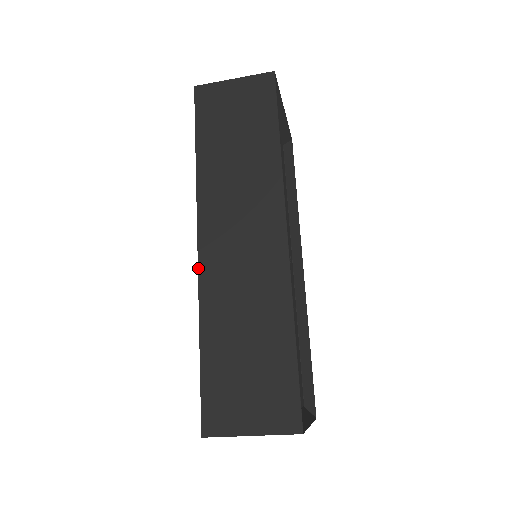
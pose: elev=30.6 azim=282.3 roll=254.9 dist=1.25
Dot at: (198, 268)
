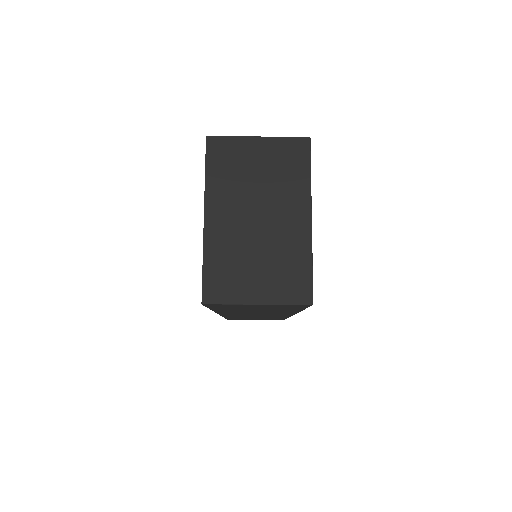
Dot at: occluded
